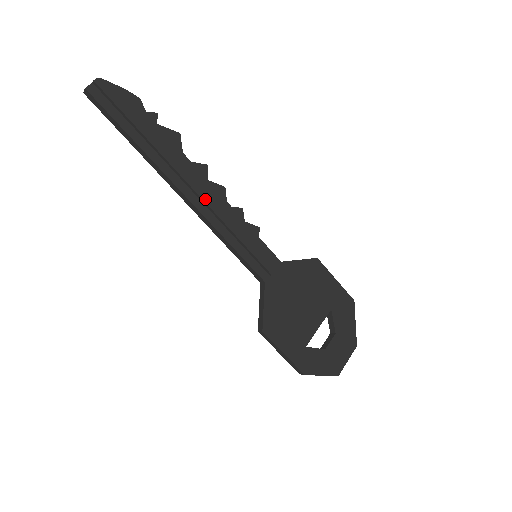
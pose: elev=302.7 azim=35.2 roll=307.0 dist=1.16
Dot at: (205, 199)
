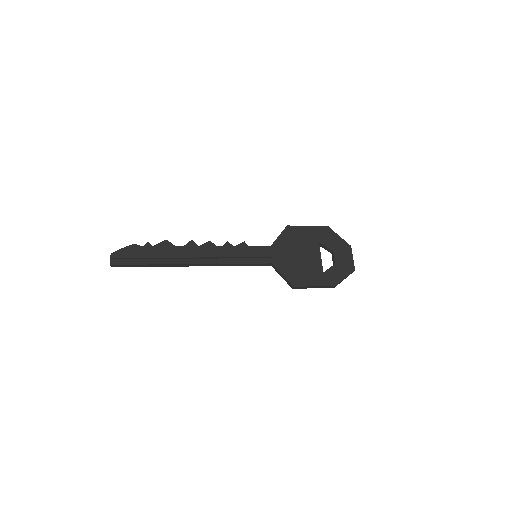
Dot at: (206, 256)
